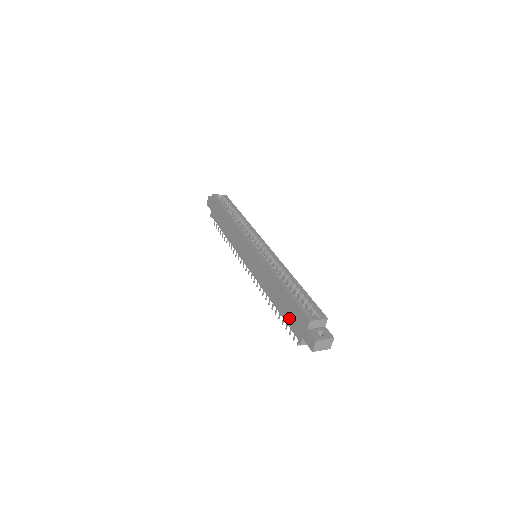
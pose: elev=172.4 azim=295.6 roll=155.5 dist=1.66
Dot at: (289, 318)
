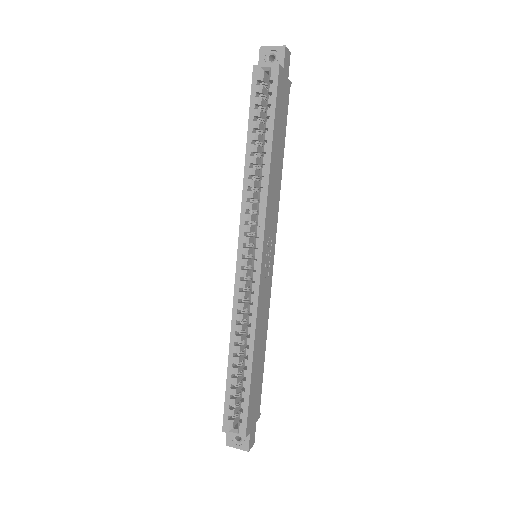
Dot at: occluded
